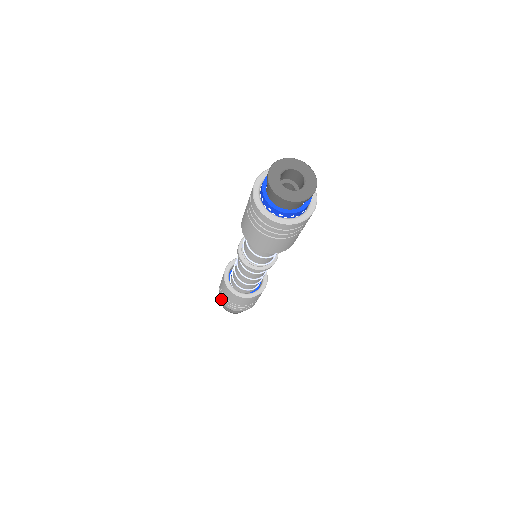
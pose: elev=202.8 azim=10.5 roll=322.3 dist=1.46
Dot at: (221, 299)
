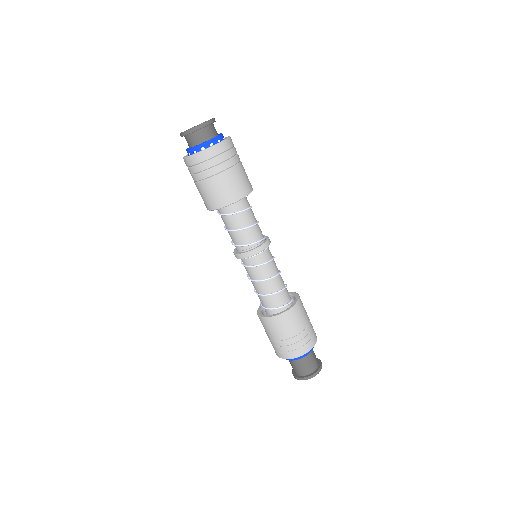
Dot at: (279, 355)
